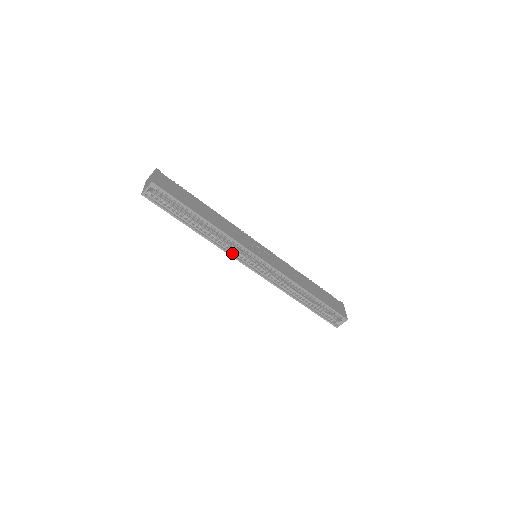
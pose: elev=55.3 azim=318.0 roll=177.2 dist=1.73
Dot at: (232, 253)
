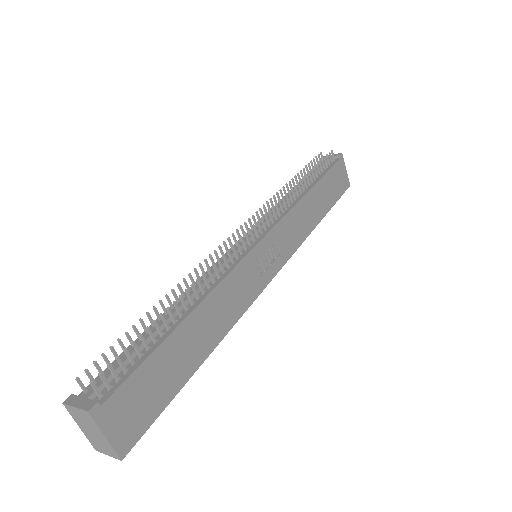
Dot at: occluded
